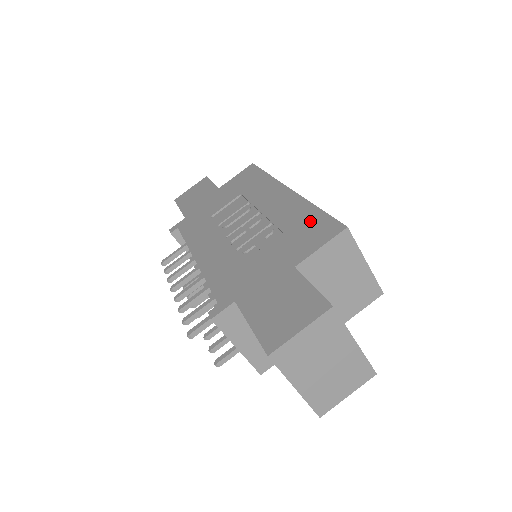
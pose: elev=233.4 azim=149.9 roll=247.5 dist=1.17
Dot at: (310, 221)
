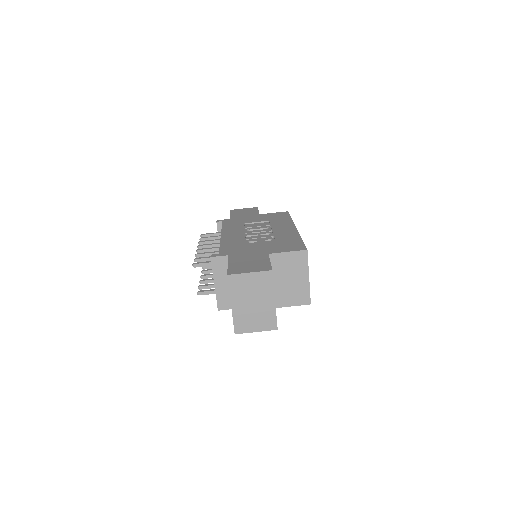
Dot at: (293, 242)
